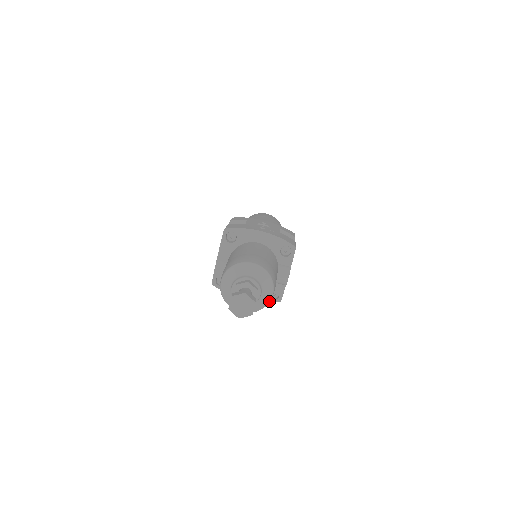
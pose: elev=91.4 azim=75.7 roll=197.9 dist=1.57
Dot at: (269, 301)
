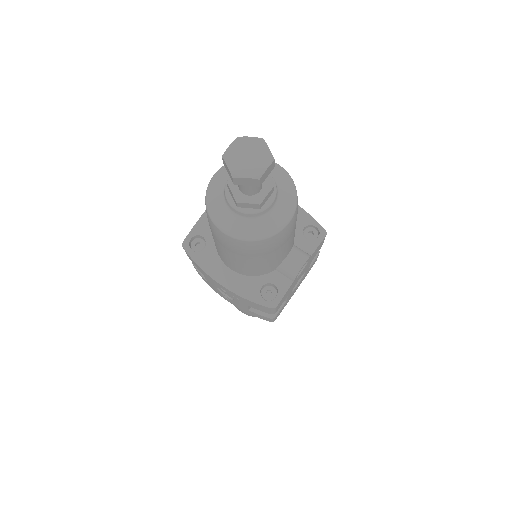
Dot at: (279, 229)
